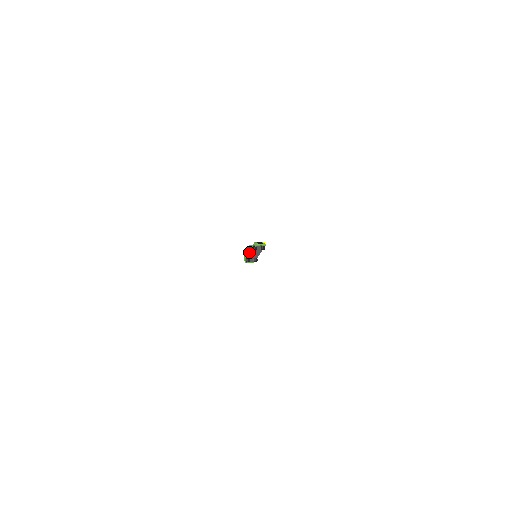
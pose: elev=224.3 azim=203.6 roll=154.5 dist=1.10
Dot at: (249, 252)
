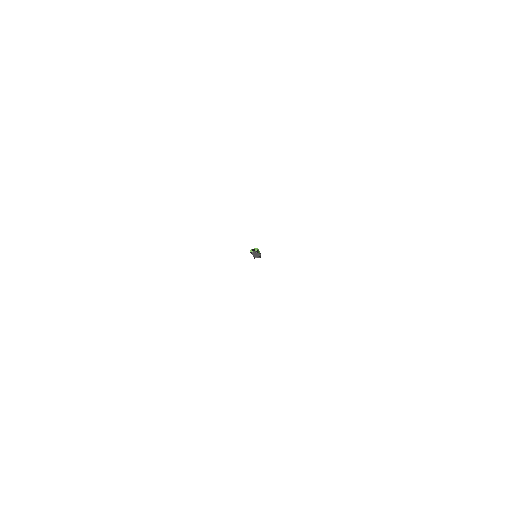
Dot at: (252, 253)
